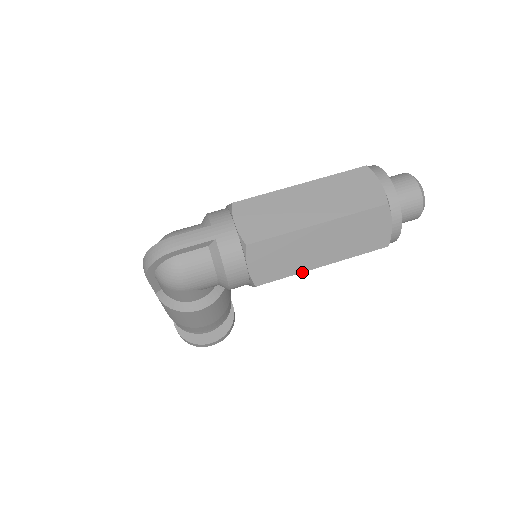
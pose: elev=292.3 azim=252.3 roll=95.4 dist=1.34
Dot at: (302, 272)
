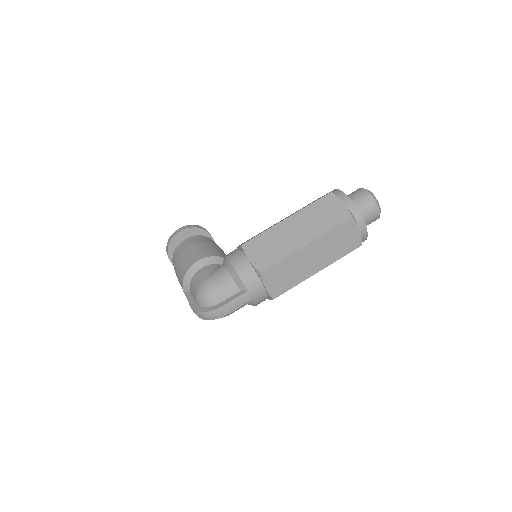
Dot at: occluded
